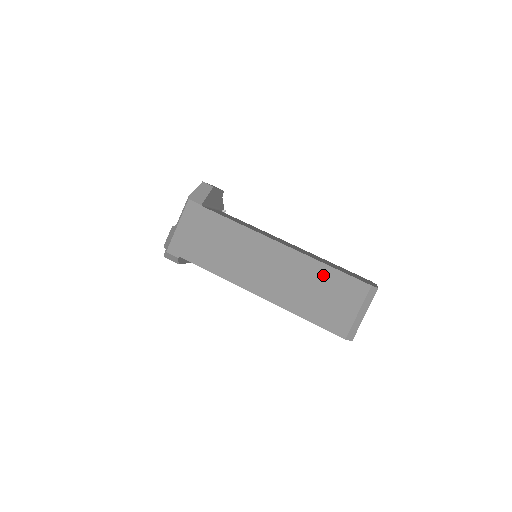
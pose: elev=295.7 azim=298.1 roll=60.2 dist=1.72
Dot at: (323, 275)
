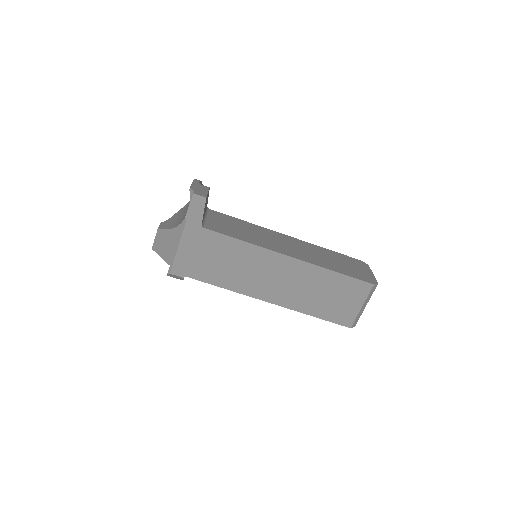
Dot at: (330, 280)
